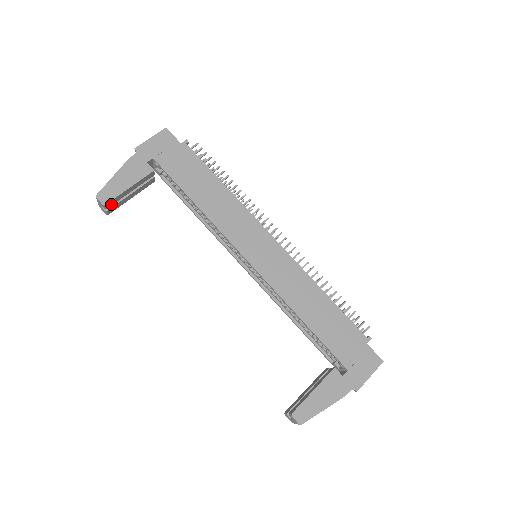
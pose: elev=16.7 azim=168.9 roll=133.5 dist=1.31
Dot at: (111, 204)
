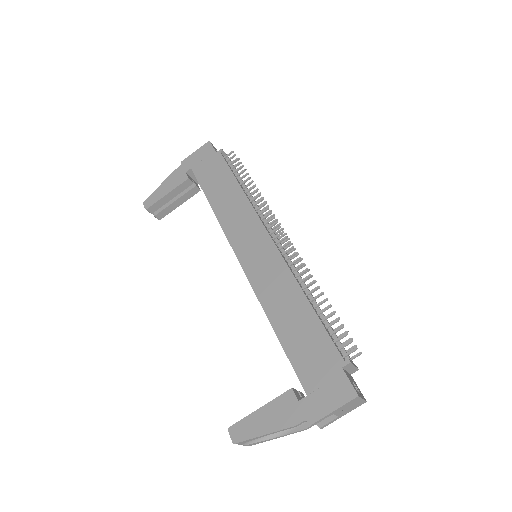
Dot at: (155, 209)
